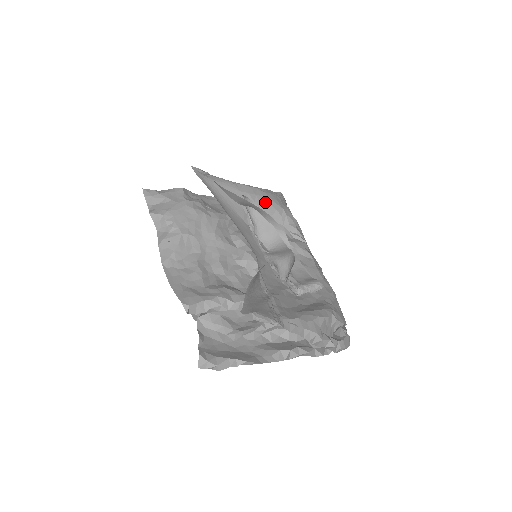
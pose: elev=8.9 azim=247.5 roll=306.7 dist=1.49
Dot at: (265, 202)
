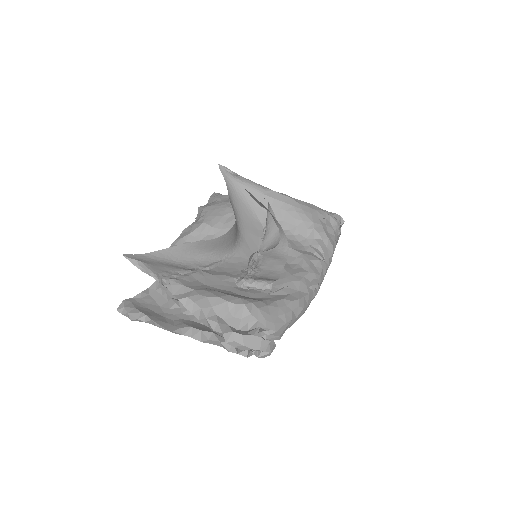
Dot at: (292, 211)
